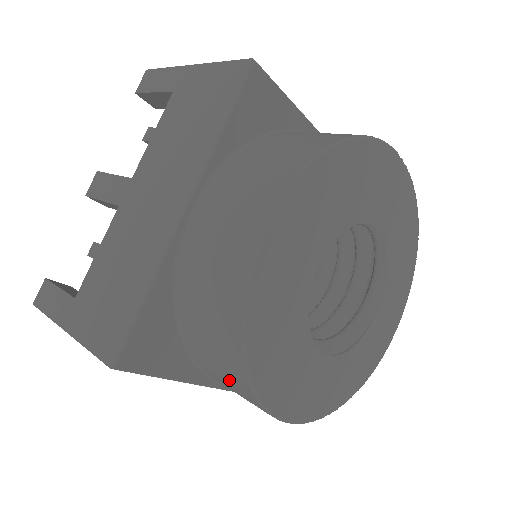
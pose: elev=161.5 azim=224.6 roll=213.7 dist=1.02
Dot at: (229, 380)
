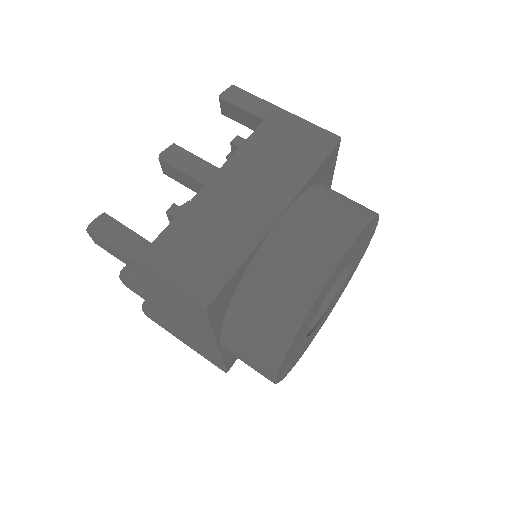
Dot at: occluded
